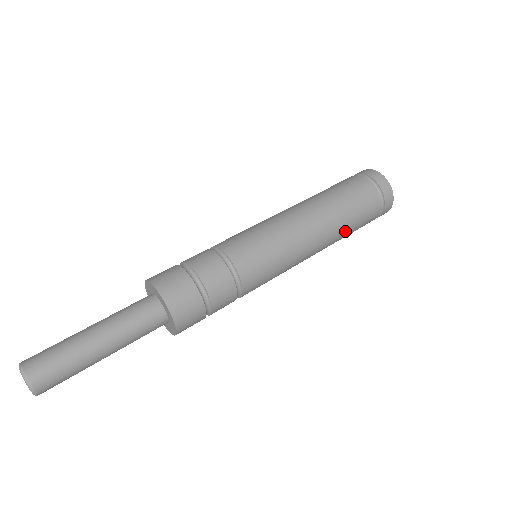
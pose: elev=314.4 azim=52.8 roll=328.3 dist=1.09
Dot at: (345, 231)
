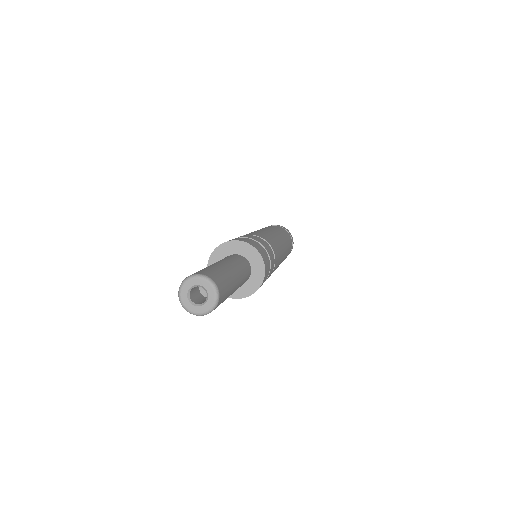
Dot at: (288, 244)
